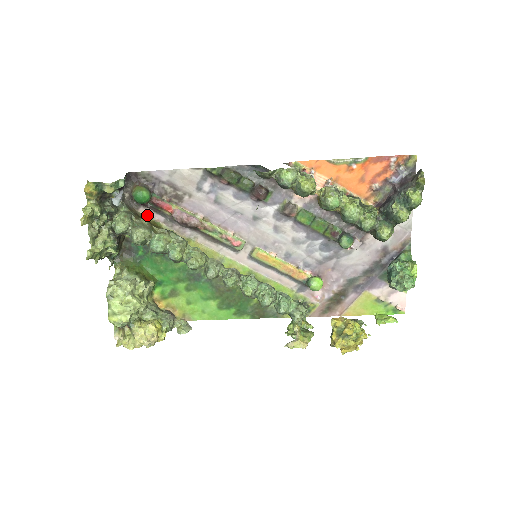
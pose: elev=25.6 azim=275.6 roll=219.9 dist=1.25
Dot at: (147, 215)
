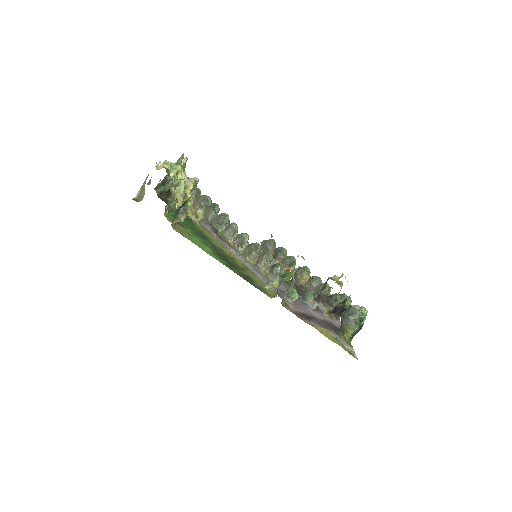
Dot at: occluded
